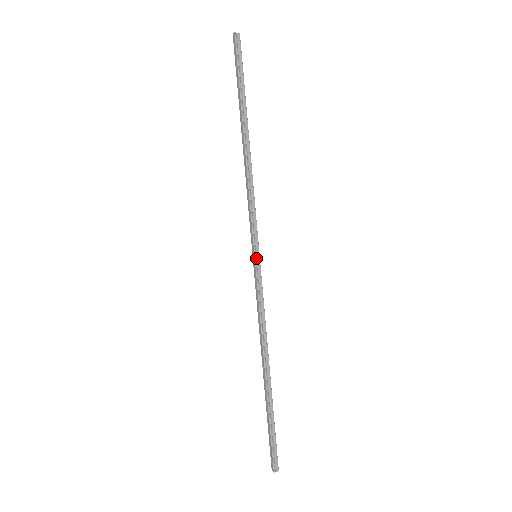
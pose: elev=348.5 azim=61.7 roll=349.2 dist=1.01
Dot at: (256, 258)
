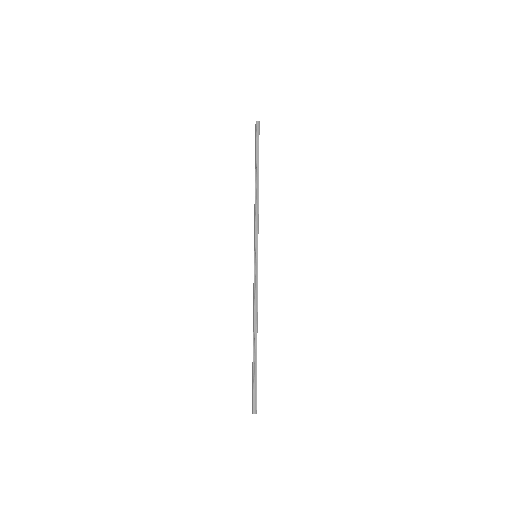
Dot at: (255, 257)
